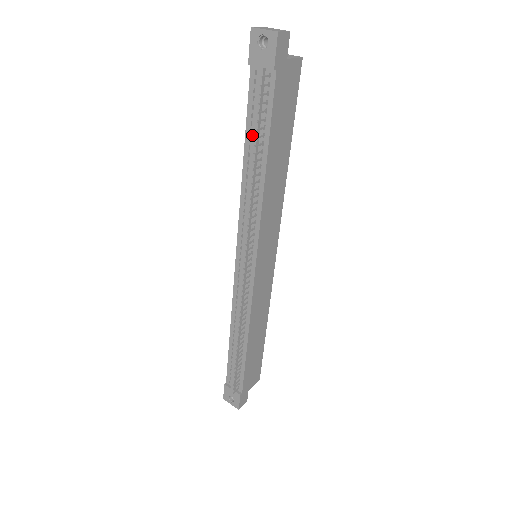
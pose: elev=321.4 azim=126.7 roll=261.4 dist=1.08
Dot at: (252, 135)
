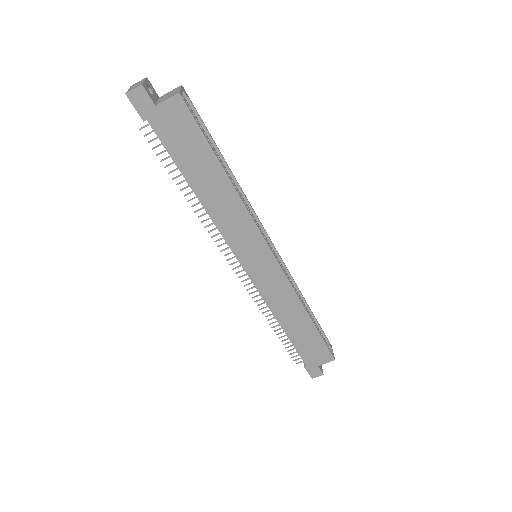
Dot at: occluded
